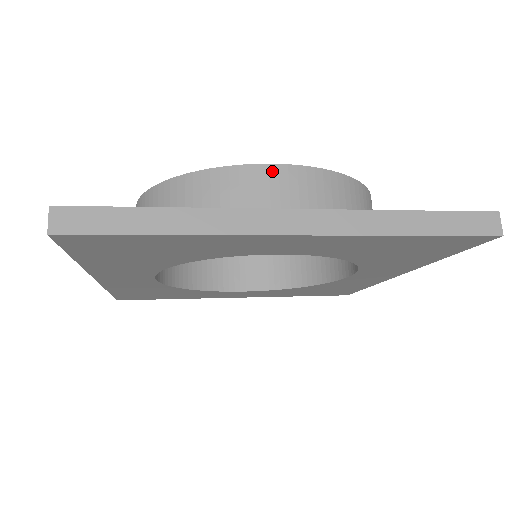
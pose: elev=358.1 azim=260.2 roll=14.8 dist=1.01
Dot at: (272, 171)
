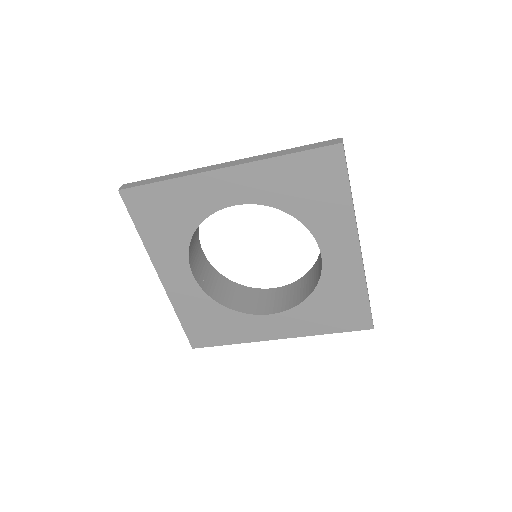
Dot at: occluded
